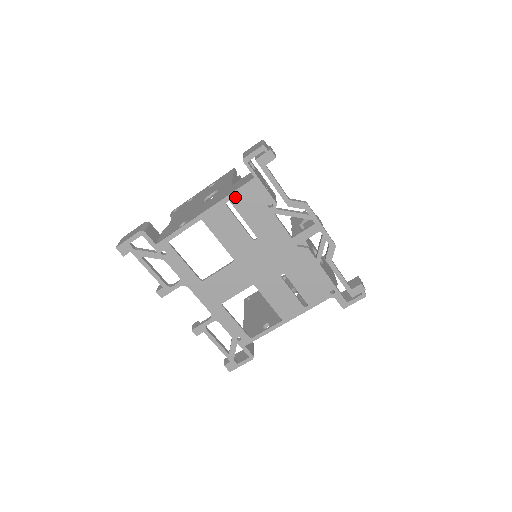
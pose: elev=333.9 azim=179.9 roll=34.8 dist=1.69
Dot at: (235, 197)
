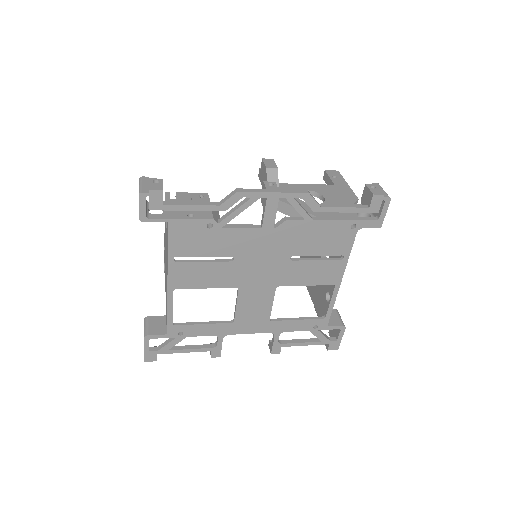
Dot at: (174, 250)
